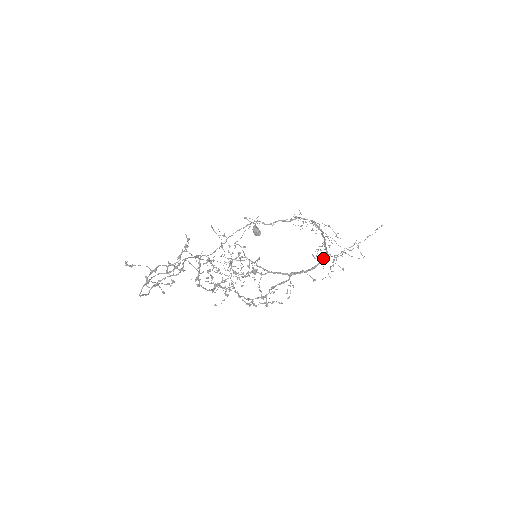
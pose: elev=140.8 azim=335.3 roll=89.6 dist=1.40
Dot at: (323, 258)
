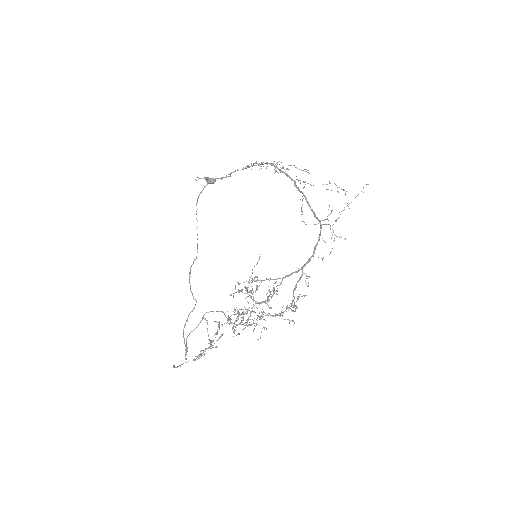
Dot at: (320, 232)
